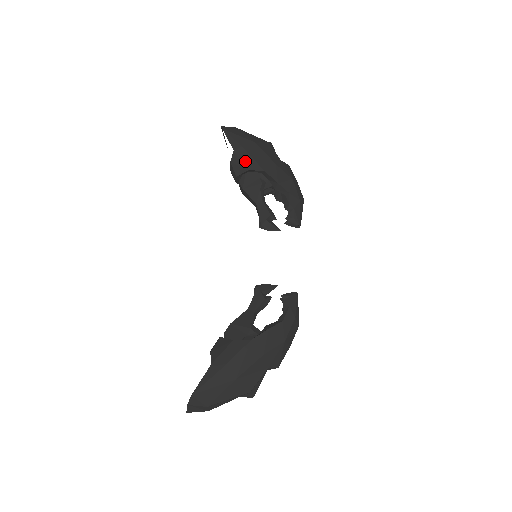
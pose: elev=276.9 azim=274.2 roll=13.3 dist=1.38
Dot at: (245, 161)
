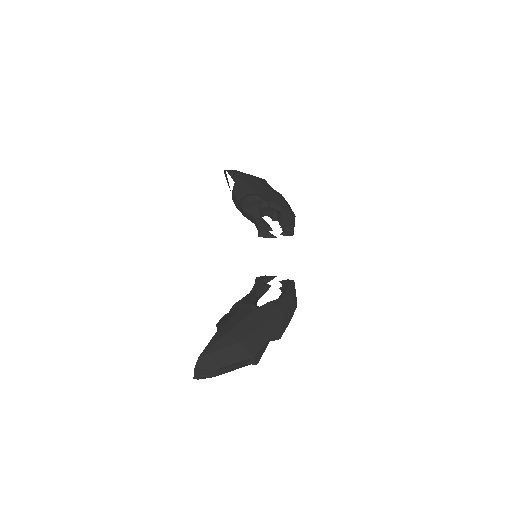
Dot at: (244, 188)
